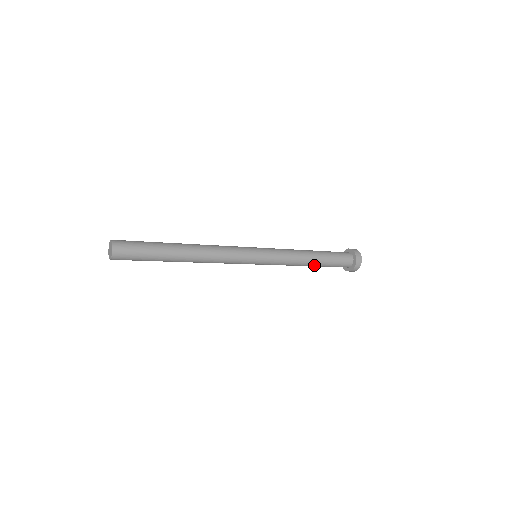
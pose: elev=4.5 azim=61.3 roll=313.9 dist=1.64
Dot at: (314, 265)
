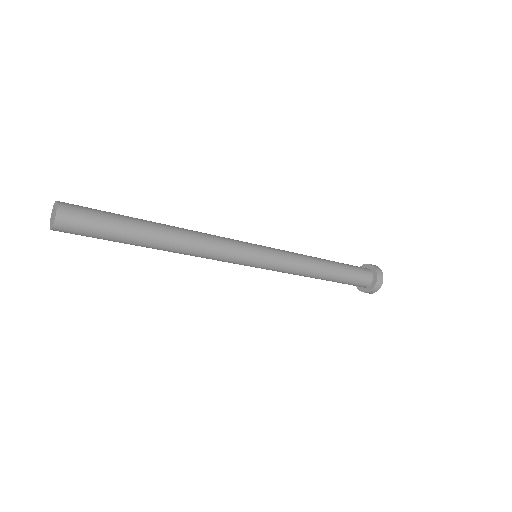
Dot at: (331, 269)
